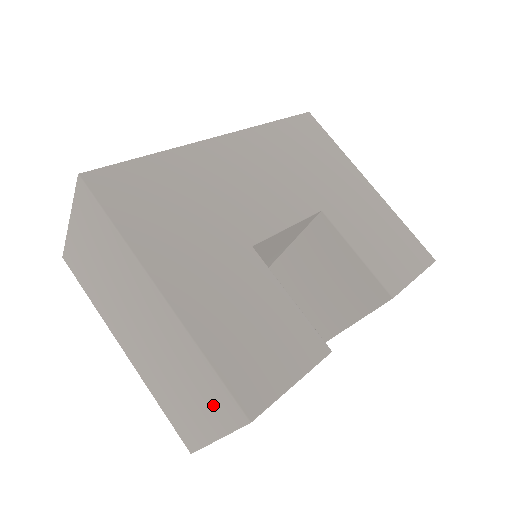
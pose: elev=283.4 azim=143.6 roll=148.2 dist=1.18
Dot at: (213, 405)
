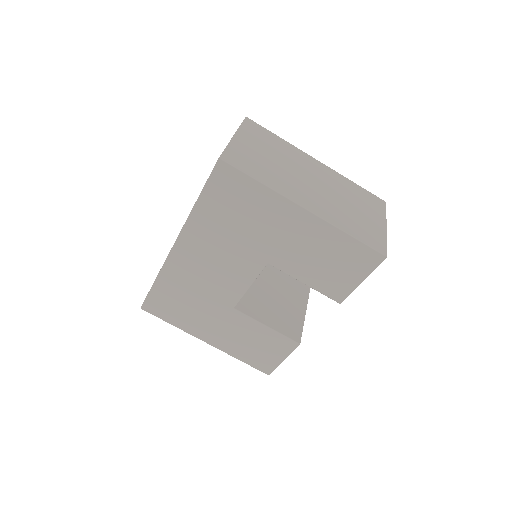
Dot at: occluded
